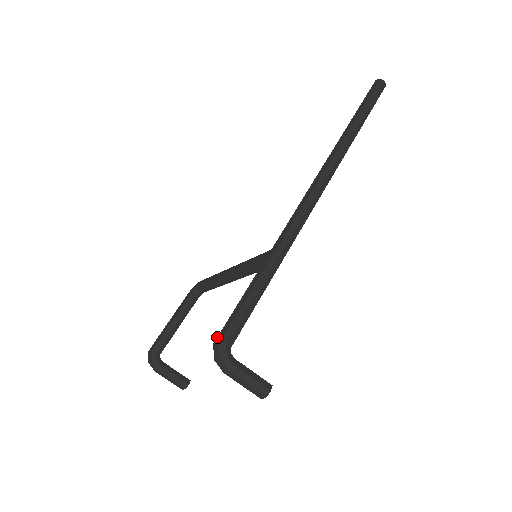
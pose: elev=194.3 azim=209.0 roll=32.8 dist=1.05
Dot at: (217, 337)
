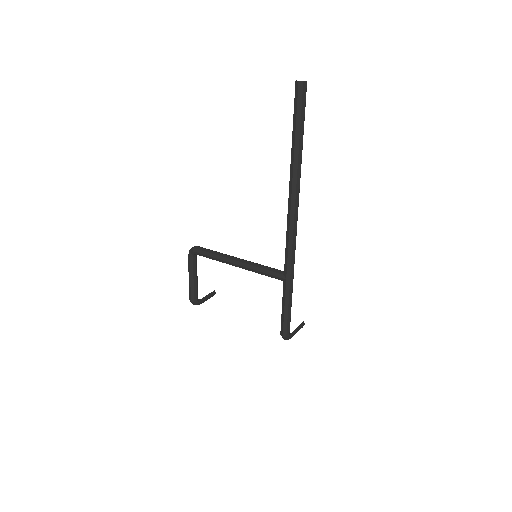
Dot at: (283, 334)
